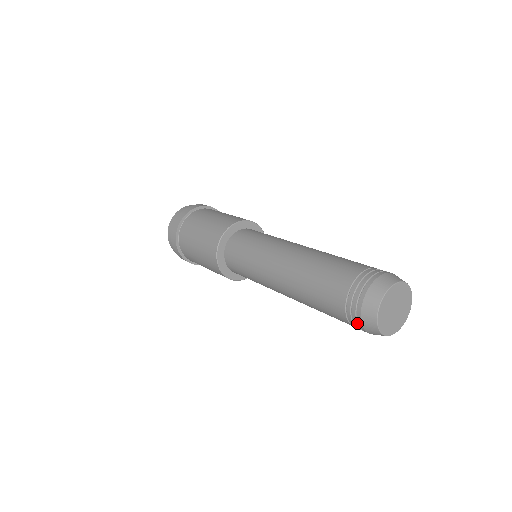
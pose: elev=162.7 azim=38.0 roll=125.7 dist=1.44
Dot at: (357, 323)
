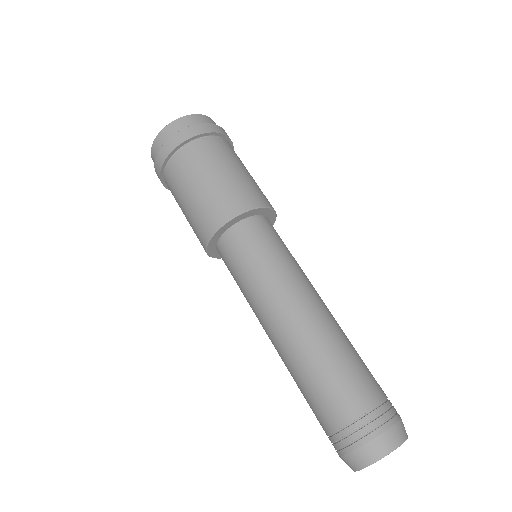
Dot at: occluded
